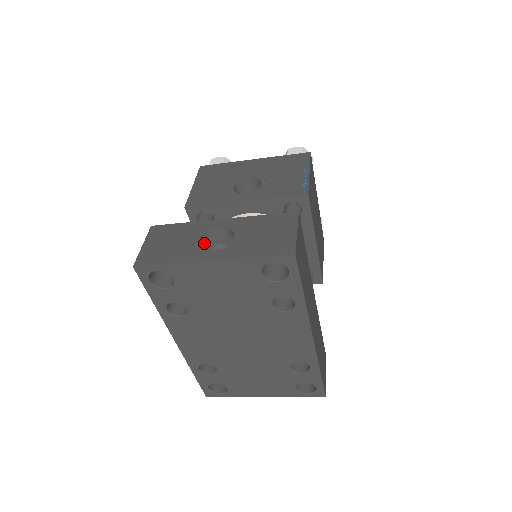
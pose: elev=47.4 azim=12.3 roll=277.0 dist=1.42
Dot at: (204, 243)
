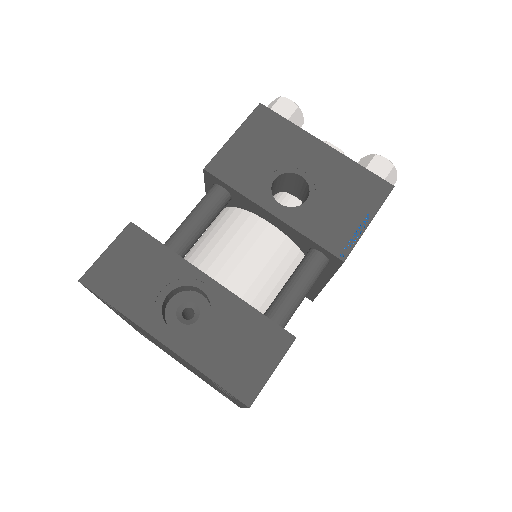
Dot at: (175, 292)
